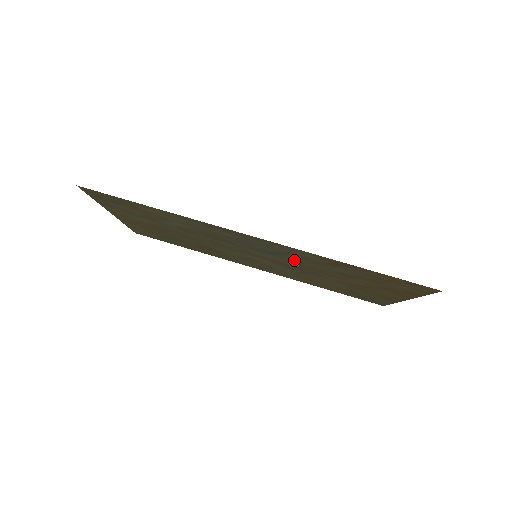
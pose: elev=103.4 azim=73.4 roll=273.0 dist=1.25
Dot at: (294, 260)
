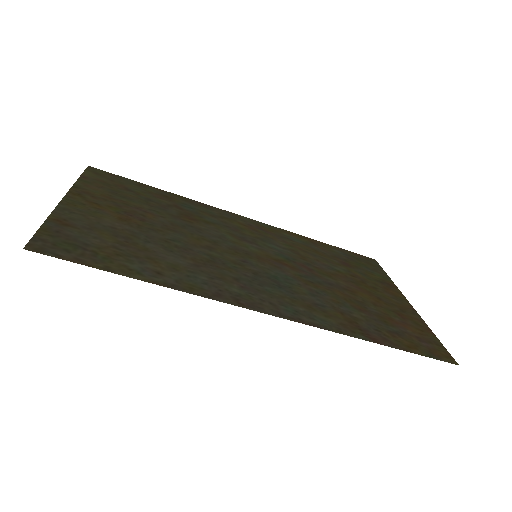
Dot at: (305, 289)
